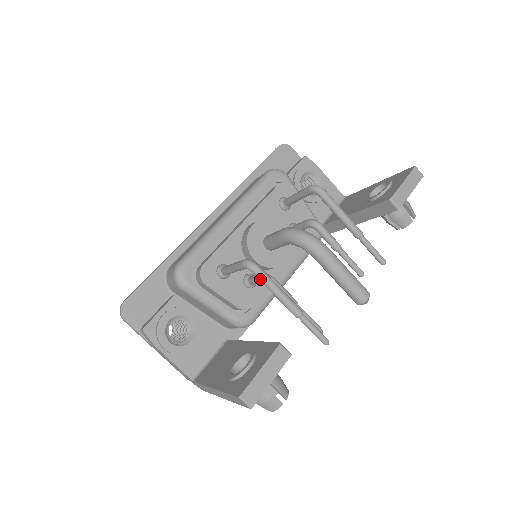
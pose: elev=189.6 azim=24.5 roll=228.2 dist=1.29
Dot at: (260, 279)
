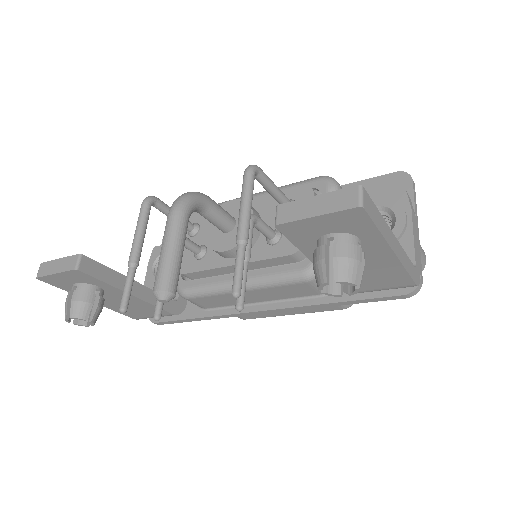
Dot at: (140, 214)
